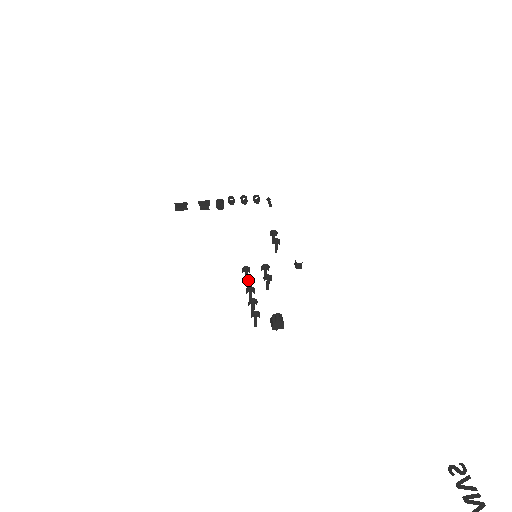
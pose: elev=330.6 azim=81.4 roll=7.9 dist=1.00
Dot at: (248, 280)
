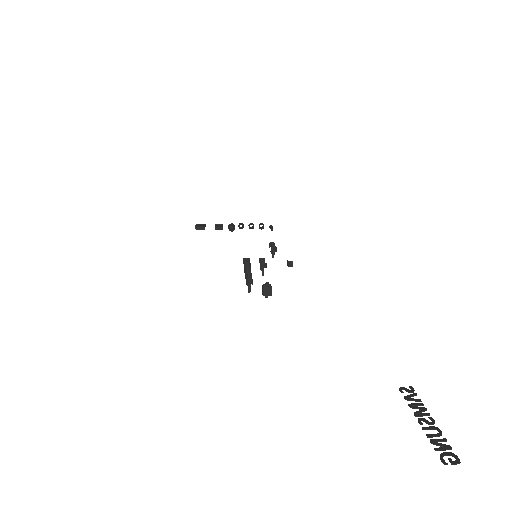
Dot at: (247, 264)
